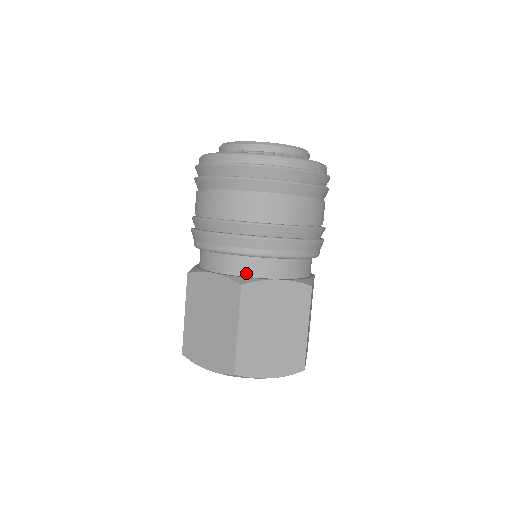
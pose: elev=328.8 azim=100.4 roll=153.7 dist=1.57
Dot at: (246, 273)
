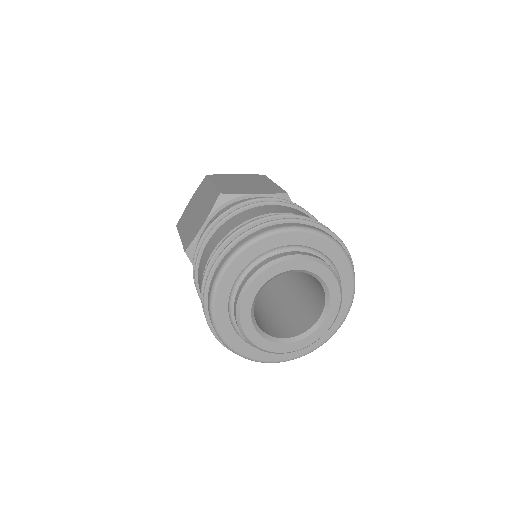
Dot at: occluded
